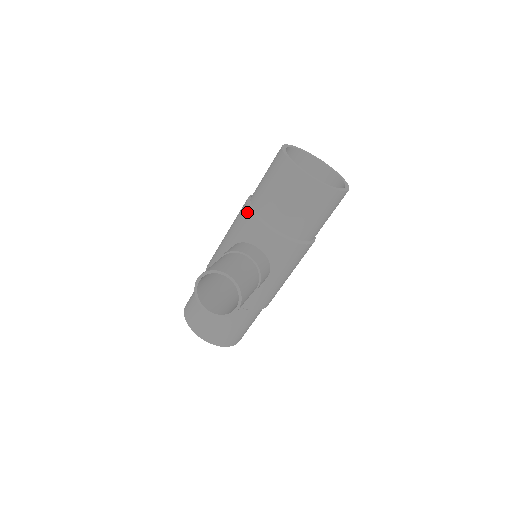
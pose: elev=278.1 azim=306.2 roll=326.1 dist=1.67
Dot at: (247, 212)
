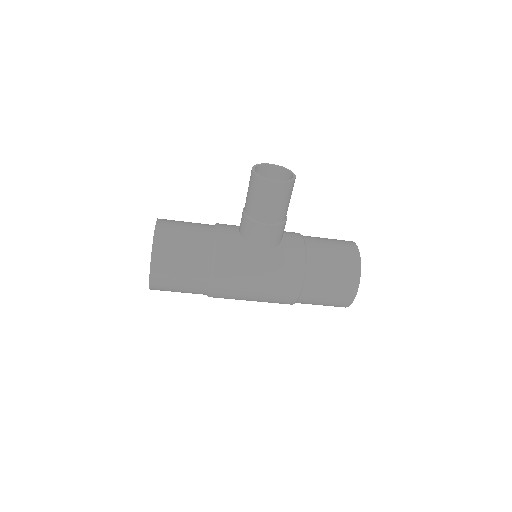
Dot at: occluded
